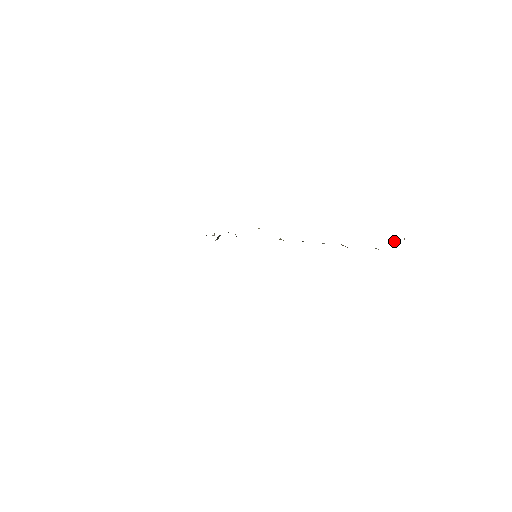
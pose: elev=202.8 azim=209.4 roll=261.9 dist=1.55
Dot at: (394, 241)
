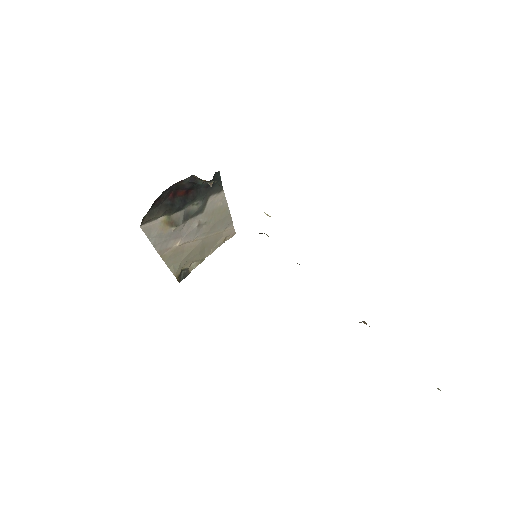
Dot at: out of frame
